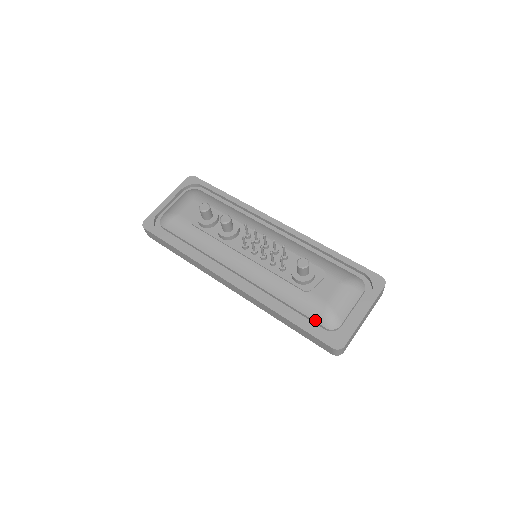
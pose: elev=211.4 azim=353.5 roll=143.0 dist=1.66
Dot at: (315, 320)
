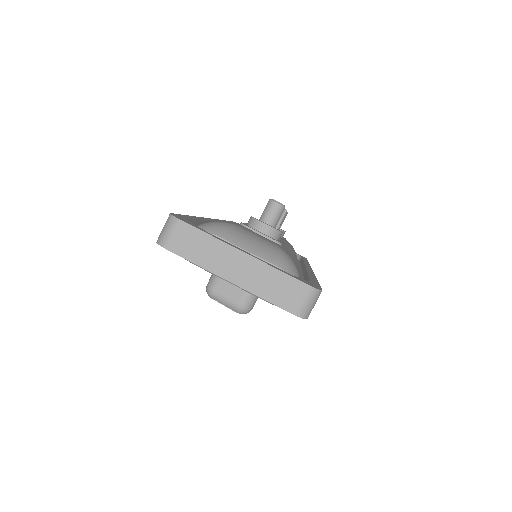
Dot at: occluded
